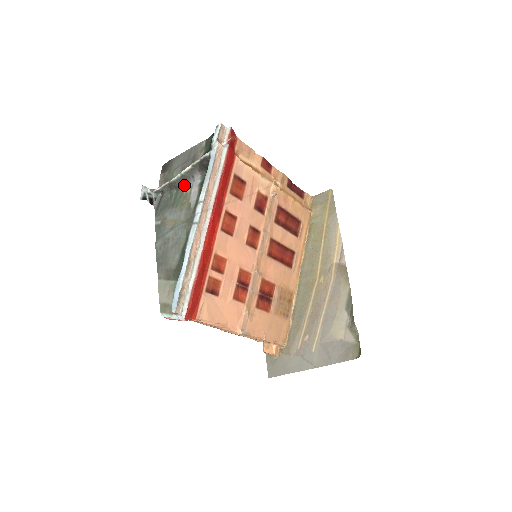
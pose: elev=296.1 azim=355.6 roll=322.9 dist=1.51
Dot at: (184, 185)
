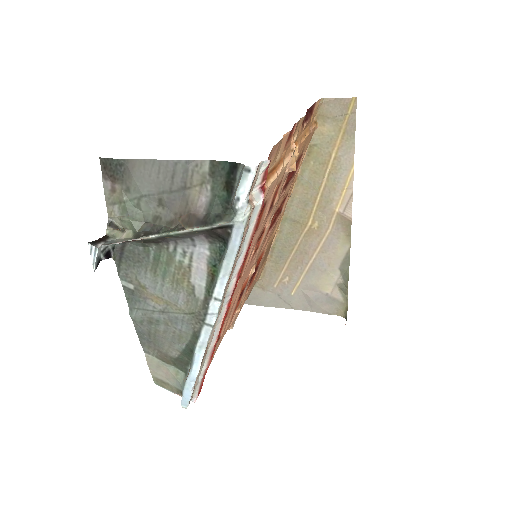
Dot at: (173, 244)
